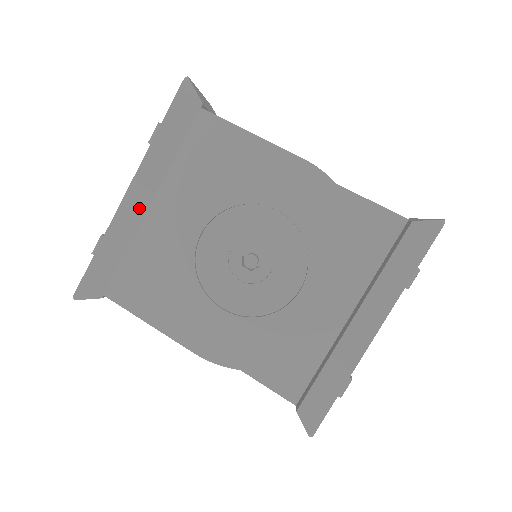
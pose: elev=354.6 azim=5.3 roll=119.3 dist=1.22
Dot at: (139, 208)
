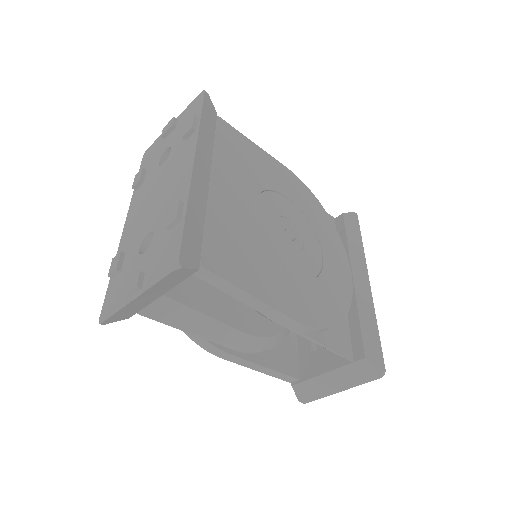
Dot at: (204, 180)
